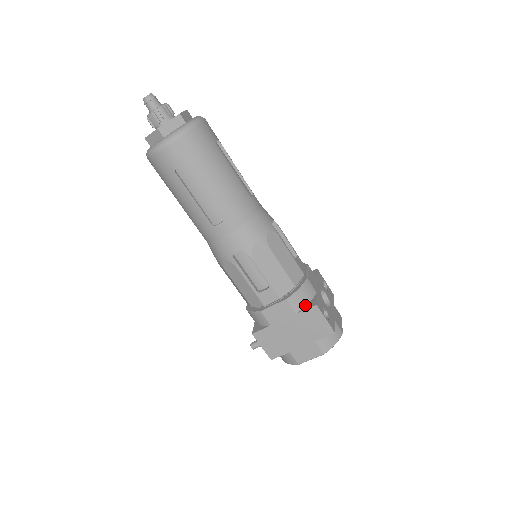
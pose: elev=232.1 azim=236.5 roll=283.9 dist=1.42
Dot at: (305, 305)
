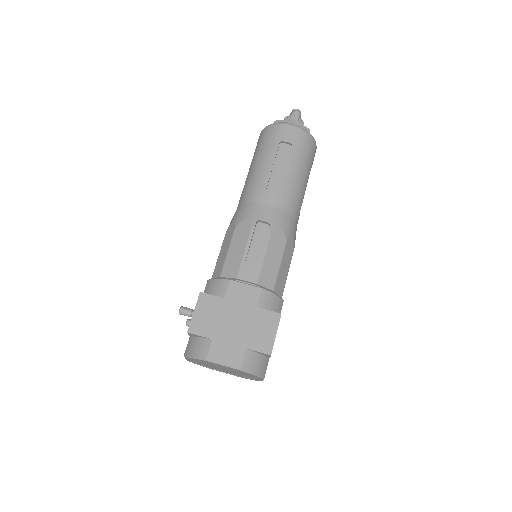
Dot at: occluded
